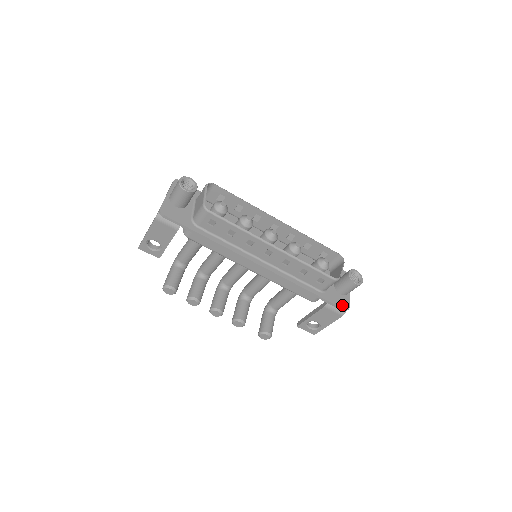
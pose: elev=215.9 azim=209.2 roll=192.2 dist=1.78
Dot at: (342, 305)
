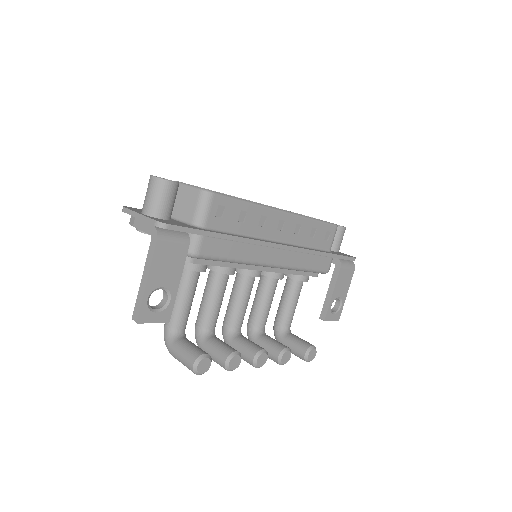
Dot at: (349, 256)
